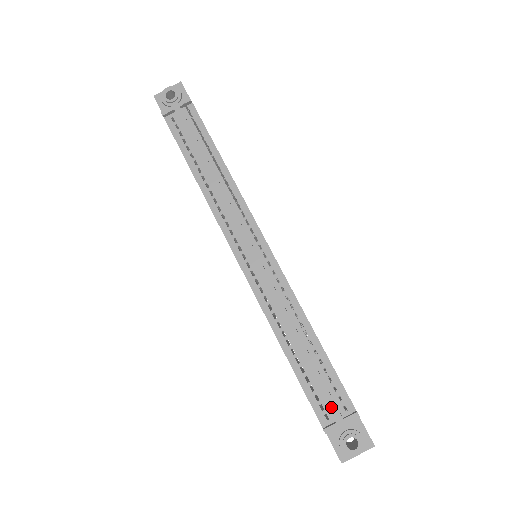
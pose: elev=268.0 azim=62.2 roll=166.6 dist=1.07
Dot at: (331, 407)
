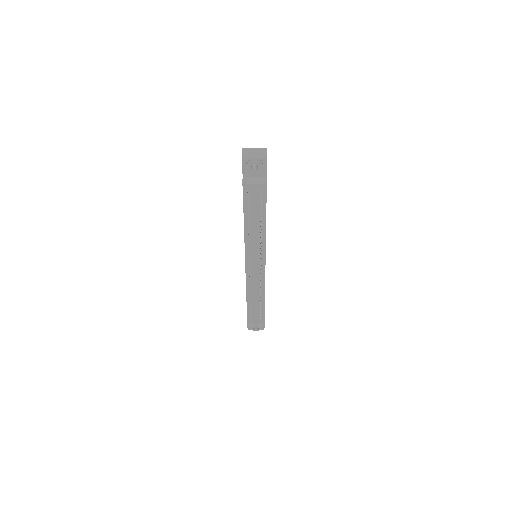
Dot at: (255, 322)
